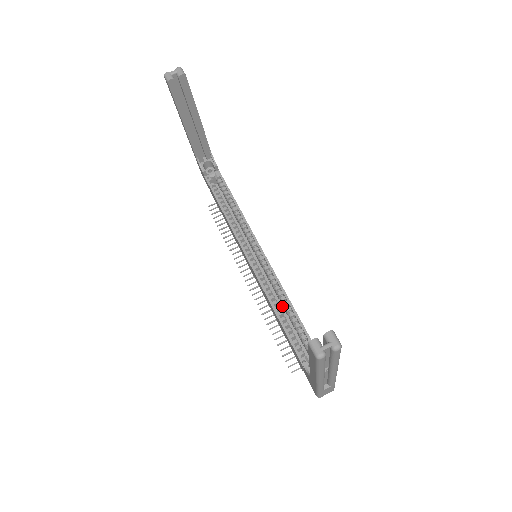
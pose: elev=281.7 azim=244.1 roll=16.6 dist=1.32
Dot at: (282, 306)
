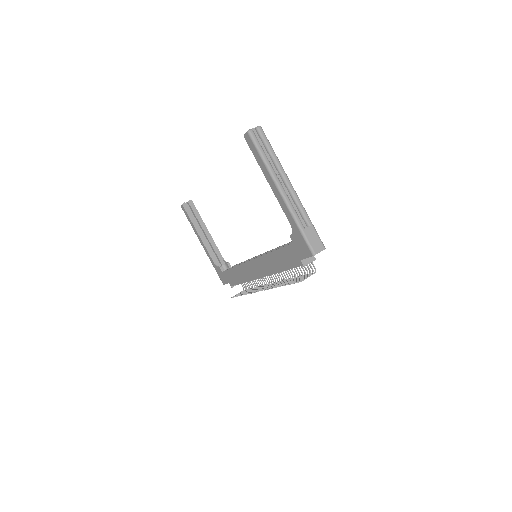
Dot at: occluded
